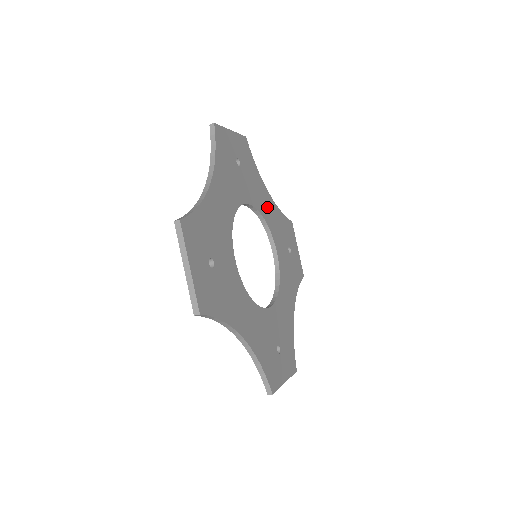
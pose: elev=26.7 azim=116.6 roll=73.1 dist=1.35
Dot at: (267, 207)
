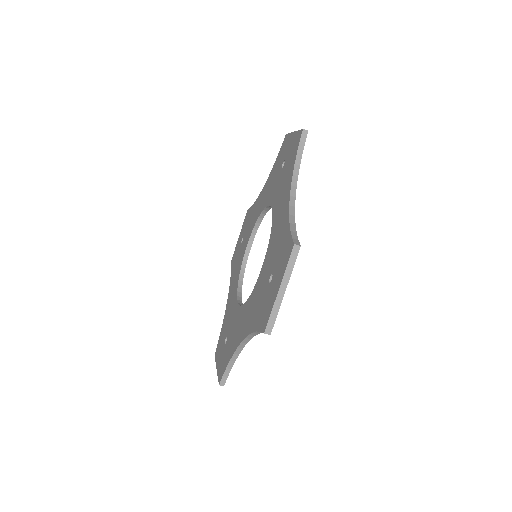
Dot at: occluded
